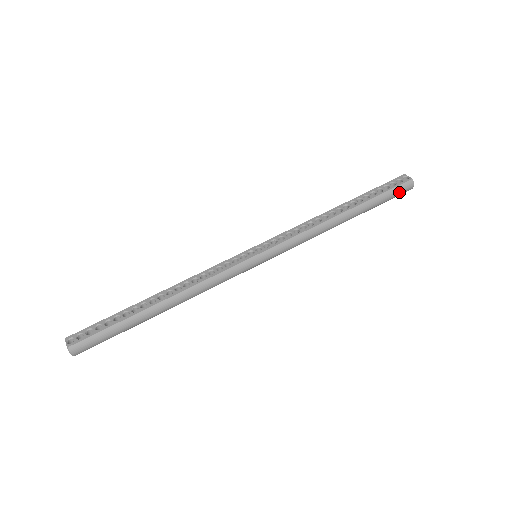
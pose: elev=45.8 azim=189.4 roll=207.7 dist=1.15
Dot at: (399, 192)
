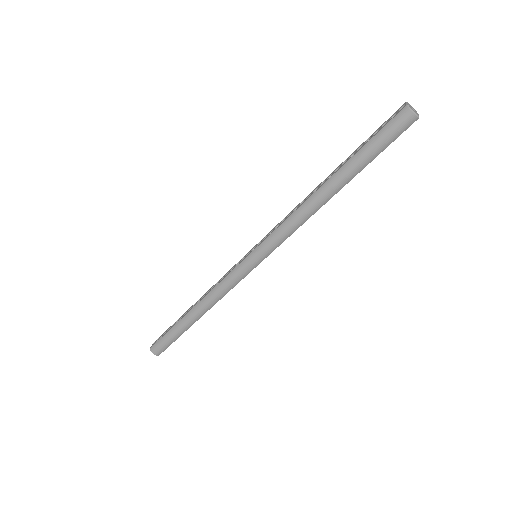
Dot at: (392, 131)
